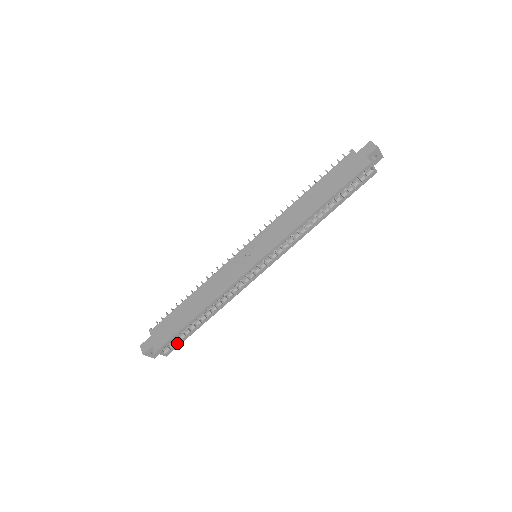
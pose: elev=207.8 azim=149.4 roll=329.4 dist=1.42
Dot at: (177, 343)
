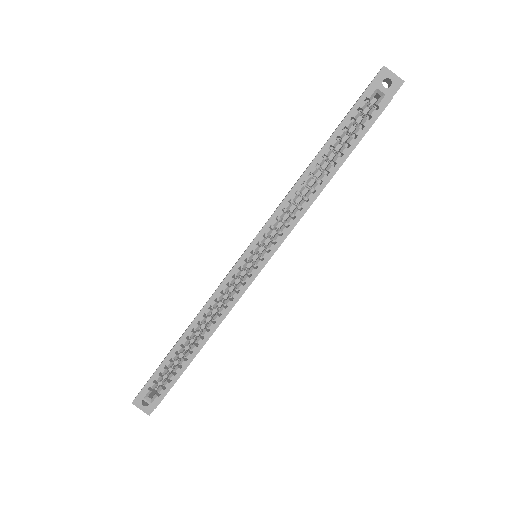
Dot at: (165, 386)
